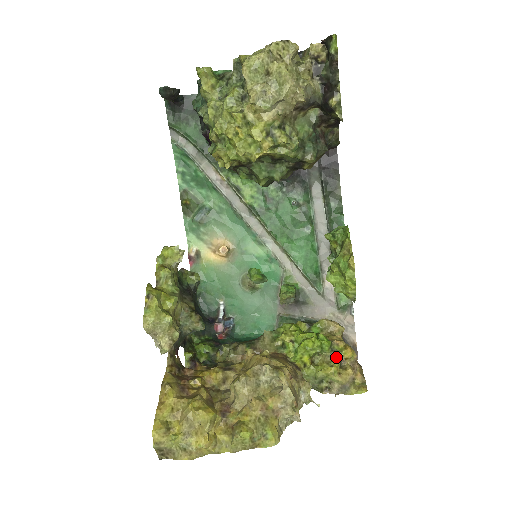
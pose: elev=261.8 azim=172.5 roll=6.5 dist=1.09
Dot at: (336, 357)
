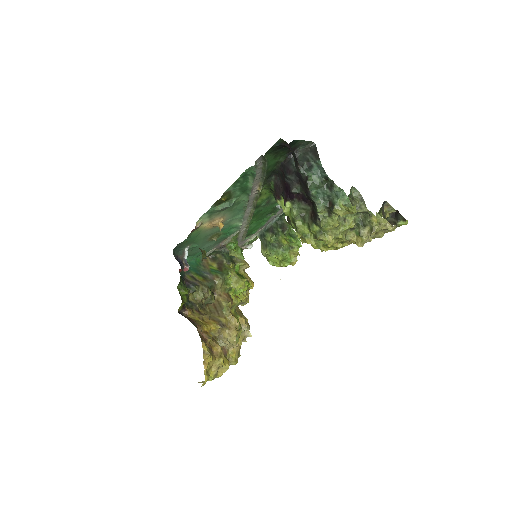
Dot at: occluded
